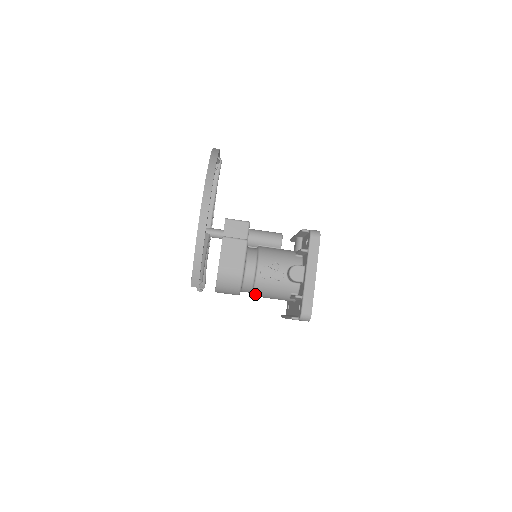
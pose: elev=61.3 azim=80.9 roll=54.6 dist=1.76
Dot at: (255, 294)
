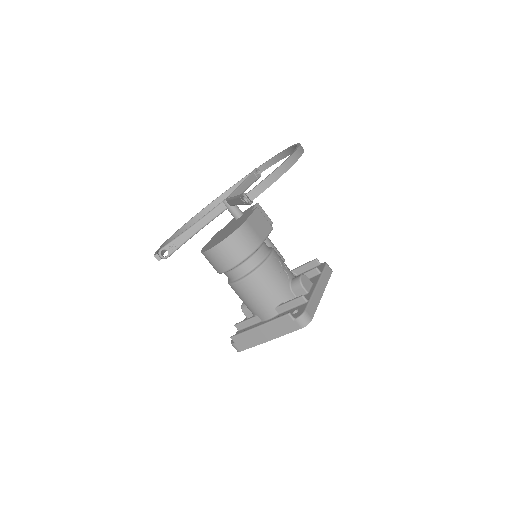
Dot at: (249, 278)
